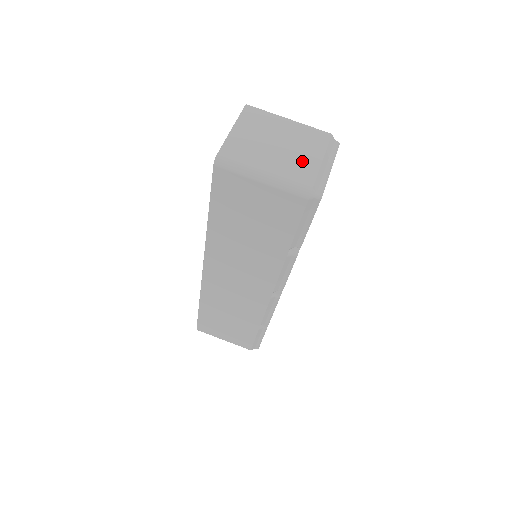
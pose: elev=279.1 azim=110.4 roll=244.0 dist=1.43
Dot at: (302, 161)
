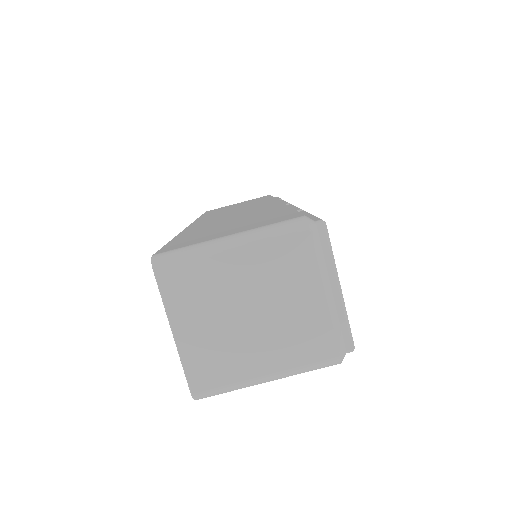
Dot at: (300, 319)
